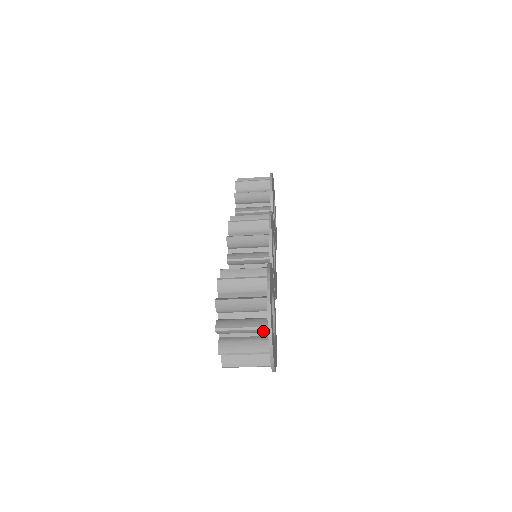
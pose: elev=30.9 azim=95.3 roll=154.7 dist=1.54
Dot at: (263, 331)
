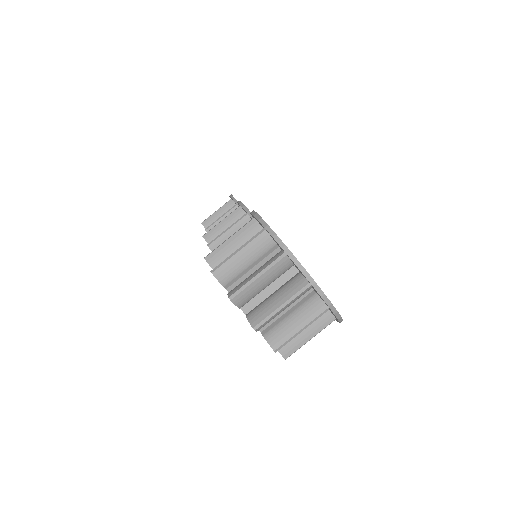
Dot at: (284, 264)
